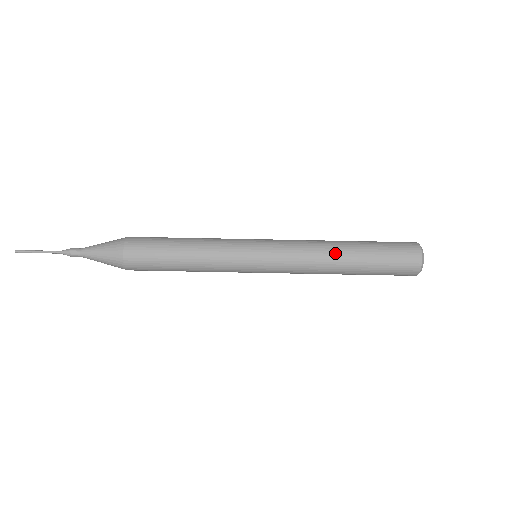
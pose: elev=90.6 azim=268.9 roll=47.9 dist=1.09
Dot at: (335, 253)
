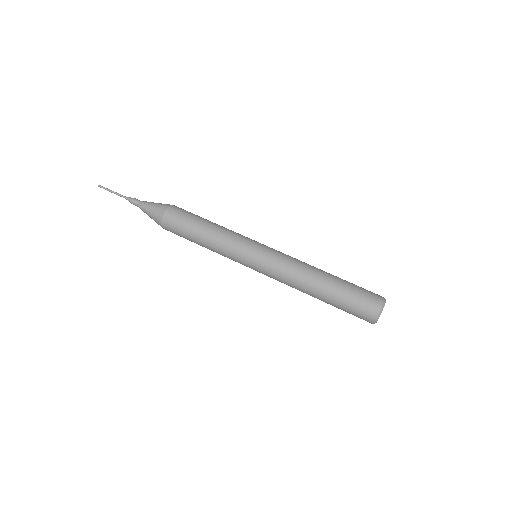
Dot at: (310, 283)
